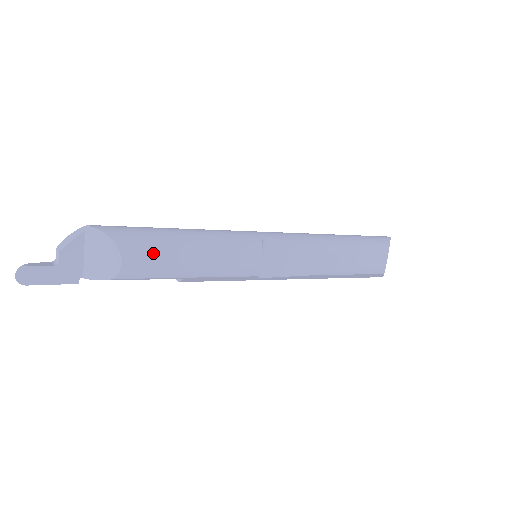
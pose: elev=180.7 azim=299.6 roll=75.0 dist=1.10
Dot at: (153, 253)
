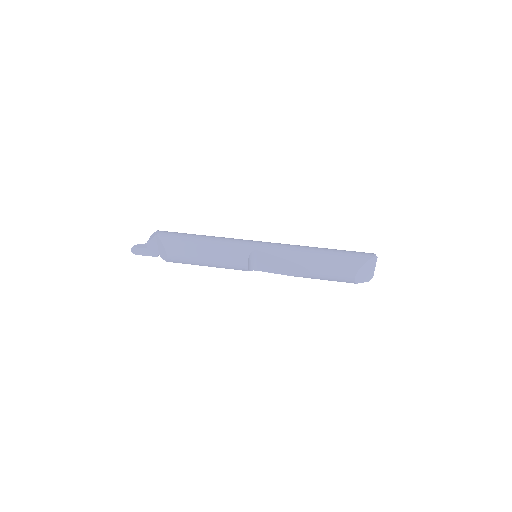
Dot at: (182, 254)
